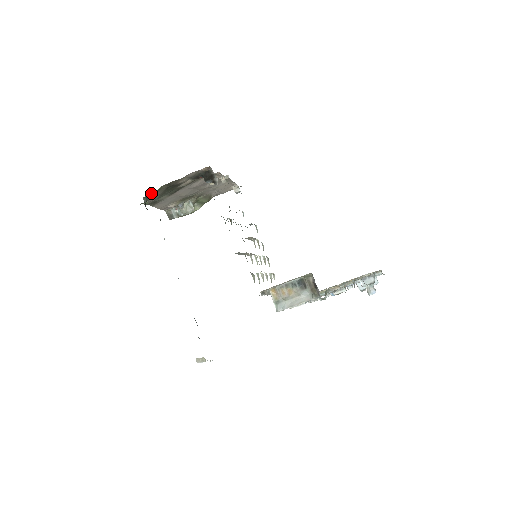
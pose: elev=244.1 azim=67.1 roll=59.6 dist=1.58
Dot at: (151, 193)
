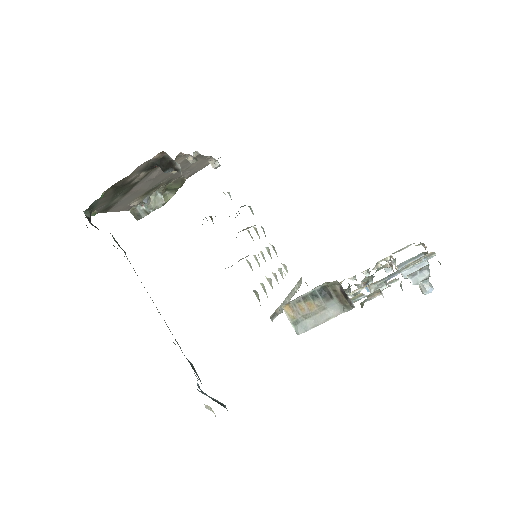
Dot at: (93, 203)
